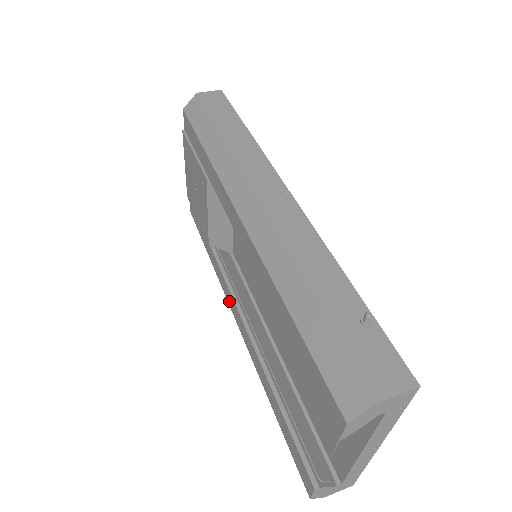
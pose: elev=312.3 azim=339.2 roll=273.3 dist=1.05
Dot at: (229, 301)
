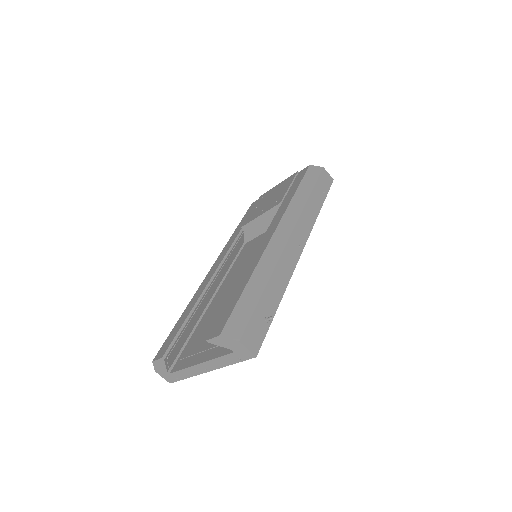
Dot at: (219, 258)
